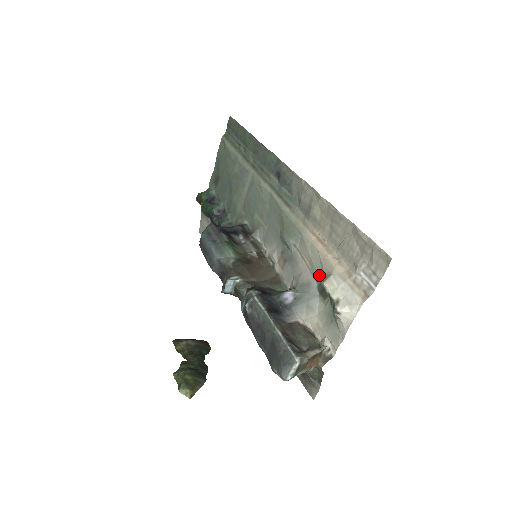
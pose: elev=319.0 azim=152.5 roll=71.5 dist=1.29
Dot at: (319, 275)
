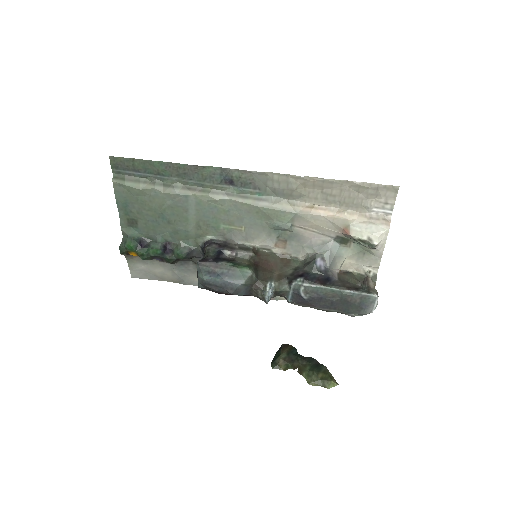
Dot at: (335, 232)
